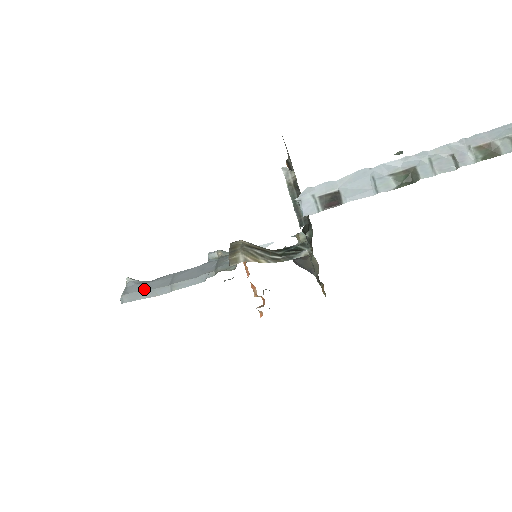
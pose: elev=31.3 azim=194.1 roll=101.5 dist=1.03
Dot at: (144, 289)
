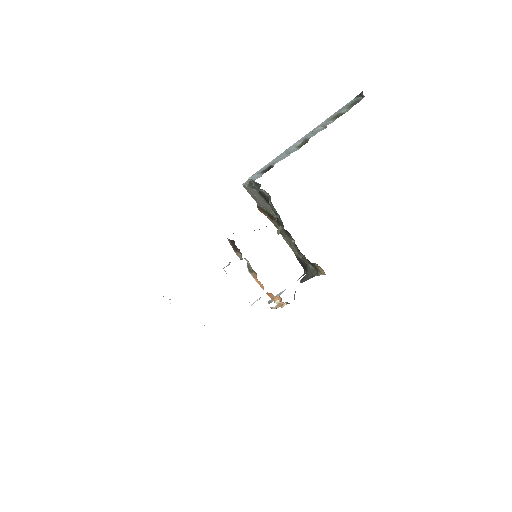
Dot at: occluded
